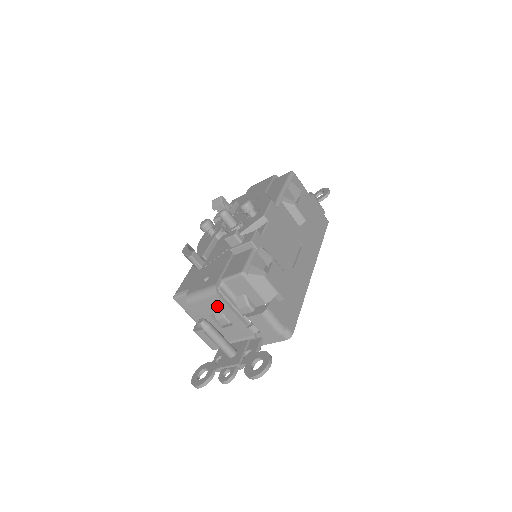
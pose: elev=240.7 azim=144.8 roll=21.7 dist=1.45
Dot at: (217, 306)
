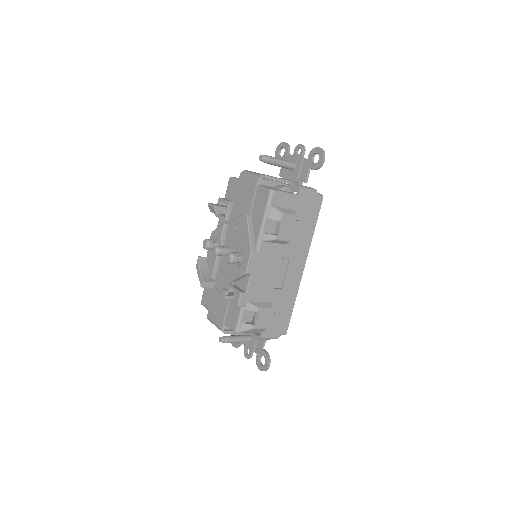
Dot at: occluded
